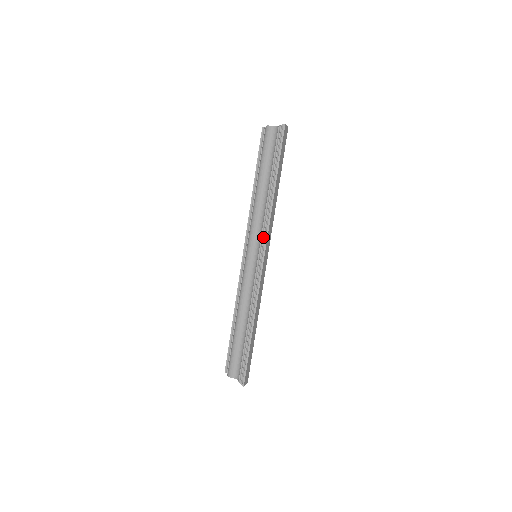
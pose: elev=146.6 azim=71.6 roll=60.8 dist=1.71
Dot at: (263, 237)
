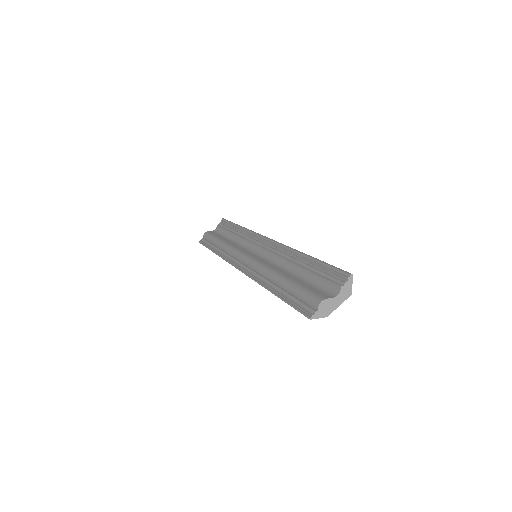
Dot at: (255, 239)
